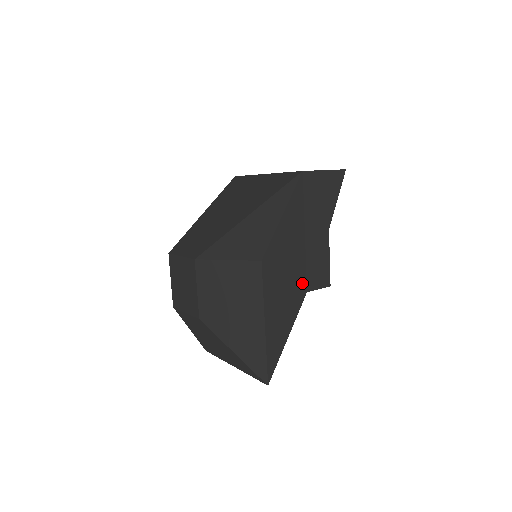
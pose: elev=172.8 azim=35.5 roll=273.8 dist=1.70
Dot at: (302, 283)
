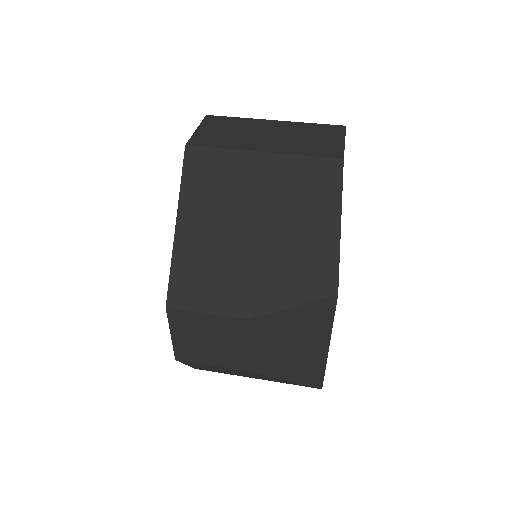
Dot at: occluded
